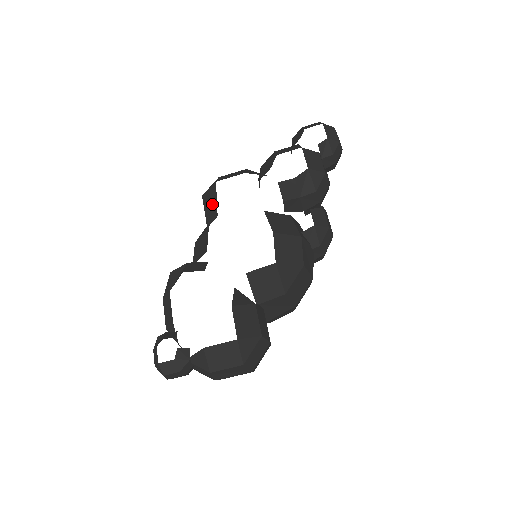
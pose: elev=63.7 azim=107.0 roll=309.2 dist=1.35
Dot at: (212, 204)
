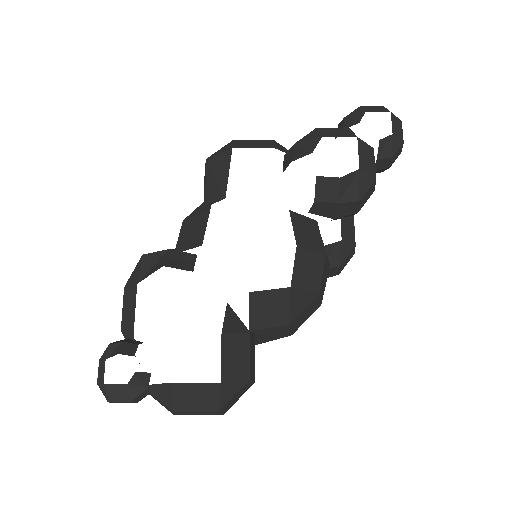
Dot at: (220, 178)
